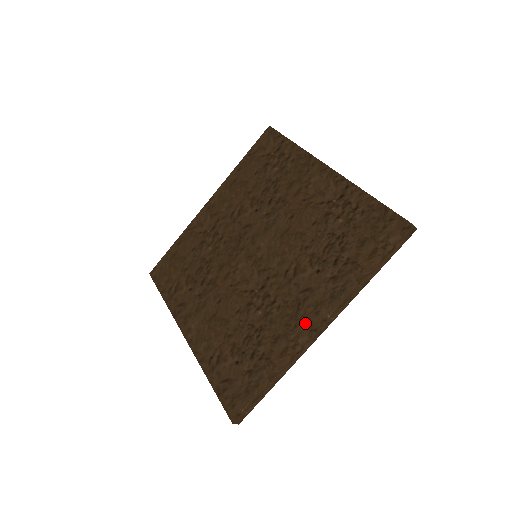
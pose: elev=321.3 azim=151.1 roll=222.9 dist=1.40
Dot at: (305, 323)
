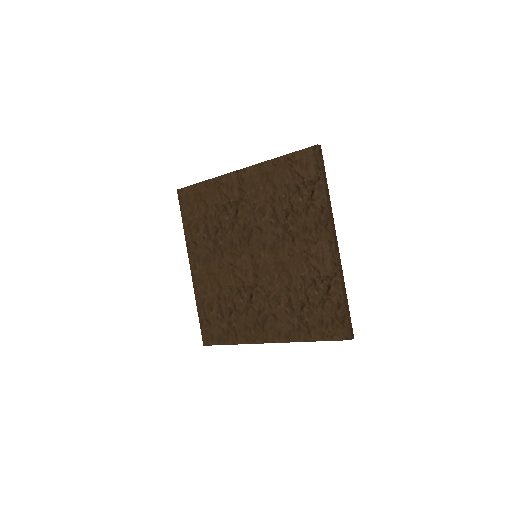
Dot at: (263, 333)
